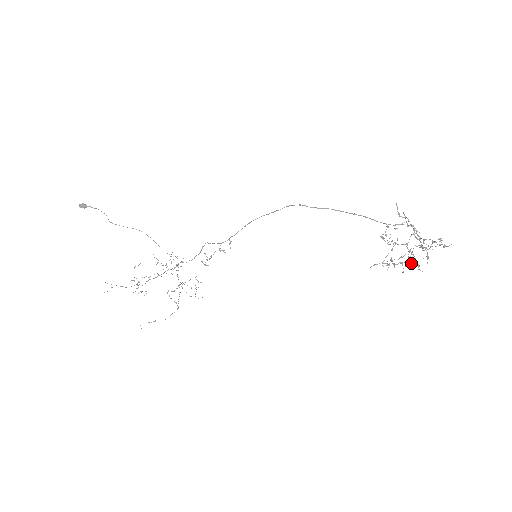
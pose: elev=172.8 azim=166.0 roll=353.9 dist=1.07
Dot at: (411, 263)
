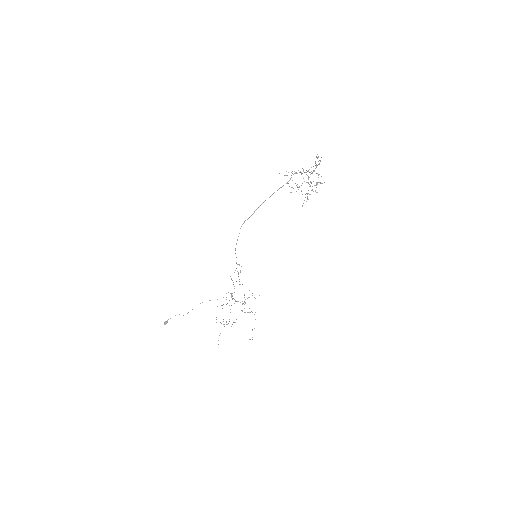
Dot at: (316, 185)
